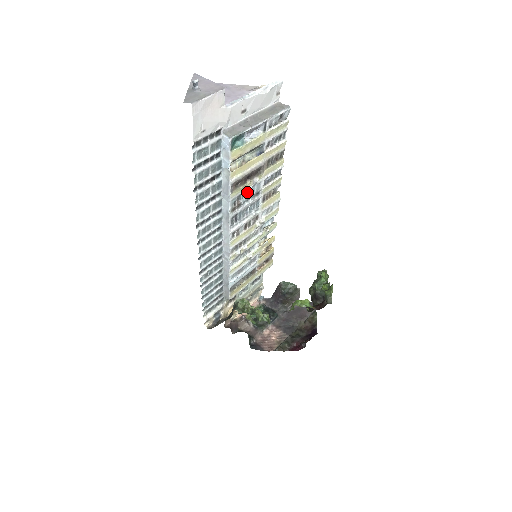
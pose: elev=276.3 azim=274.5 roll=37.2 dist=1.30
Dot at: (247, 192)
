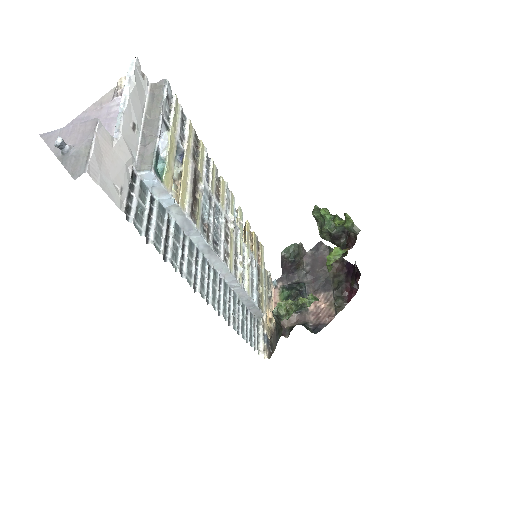
Dot at: (203, 207)
